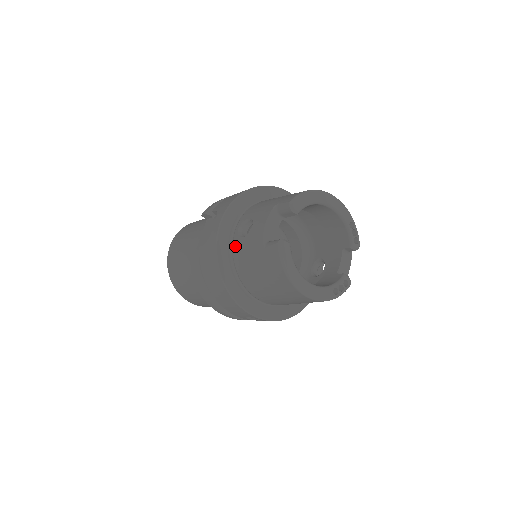
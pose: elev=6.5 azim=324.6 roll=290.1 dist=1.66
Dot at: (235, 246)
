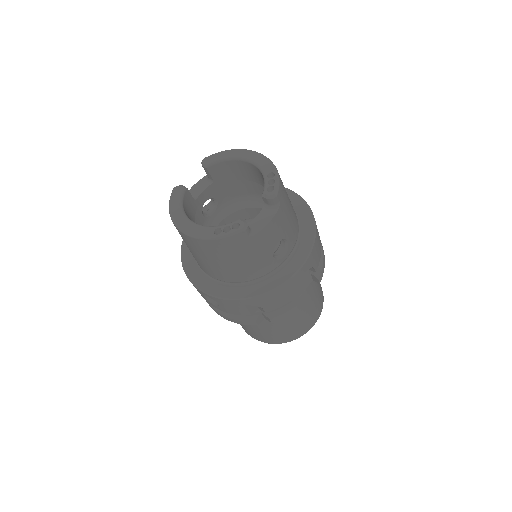
Dot at: occluded
